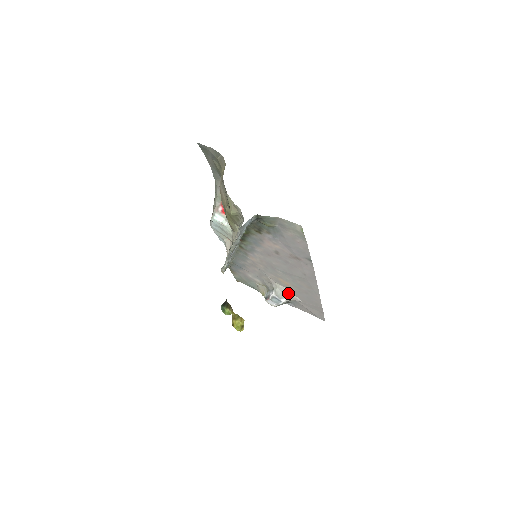
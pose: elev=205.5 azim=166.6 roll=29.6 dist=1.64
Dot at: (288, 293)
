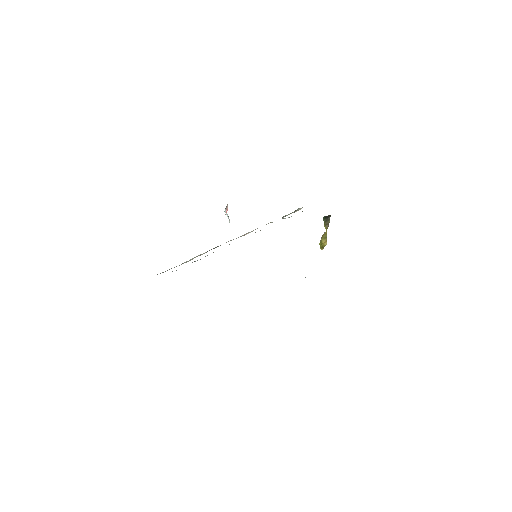
Dot at: occluded
